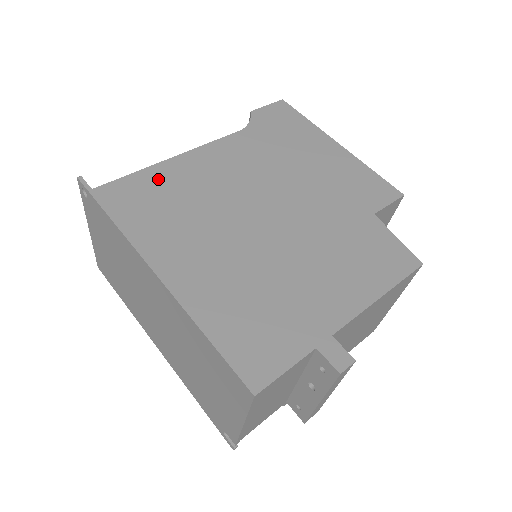
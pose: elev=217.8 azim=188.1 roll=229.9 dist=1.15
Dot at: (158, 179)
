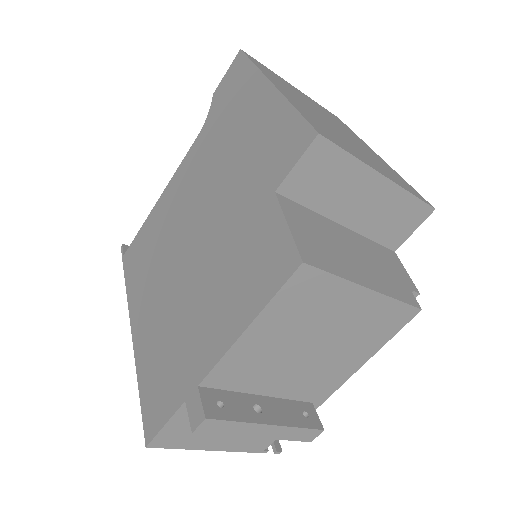
Dot at: (148, 228)
